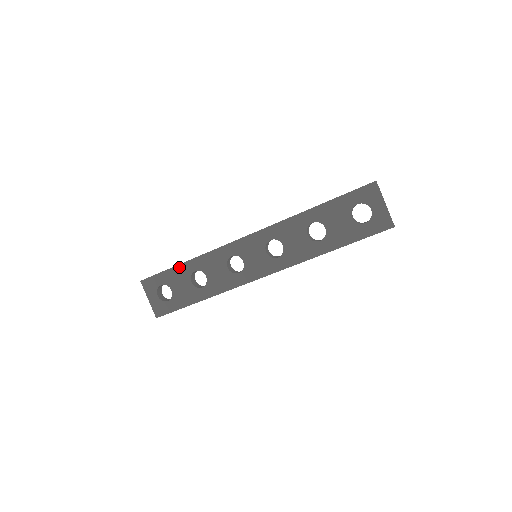
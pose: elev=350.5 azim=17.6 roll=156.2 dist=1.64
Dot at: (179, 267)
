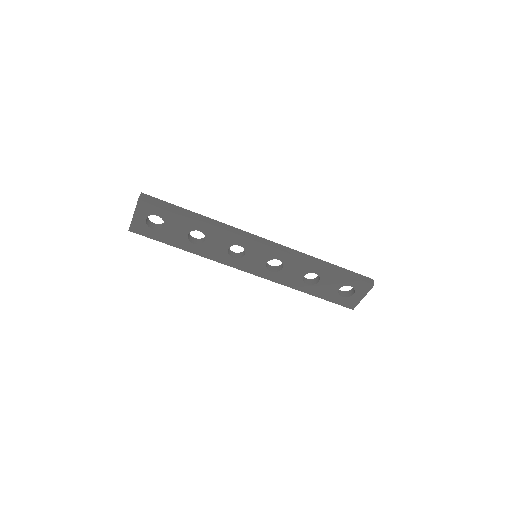
Dot at: (188, 218)
